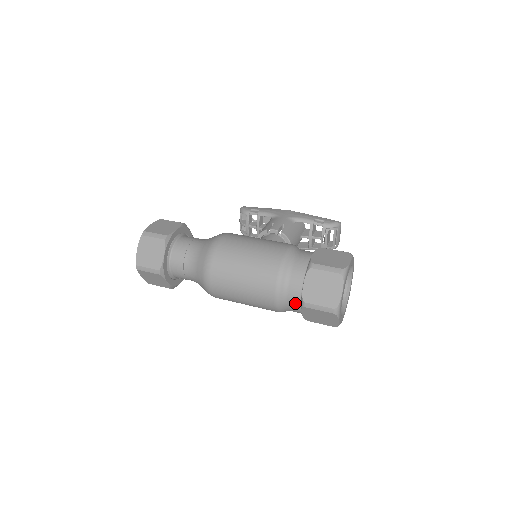
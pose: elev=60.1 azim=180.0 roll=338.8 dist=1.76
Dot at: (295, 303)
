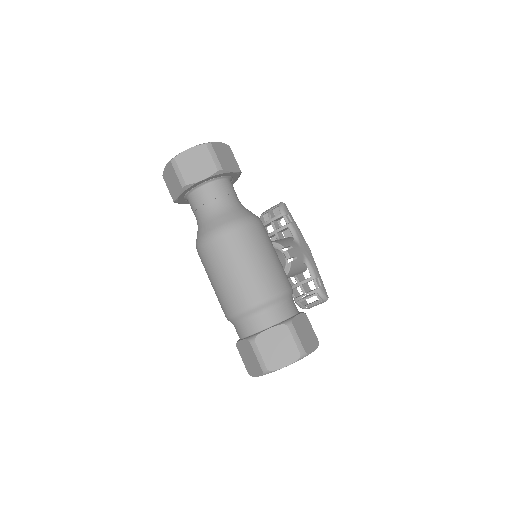
Dot at: (247, 330)
